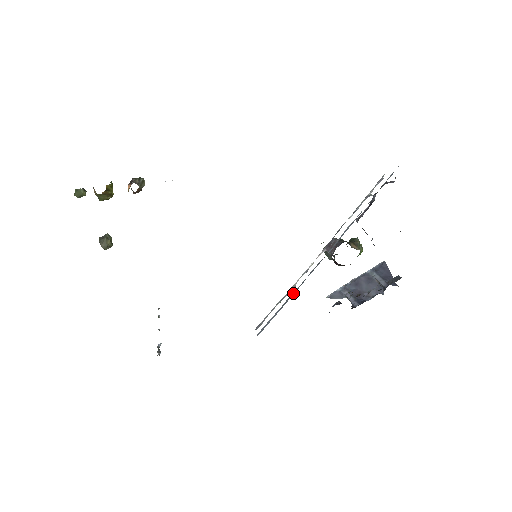
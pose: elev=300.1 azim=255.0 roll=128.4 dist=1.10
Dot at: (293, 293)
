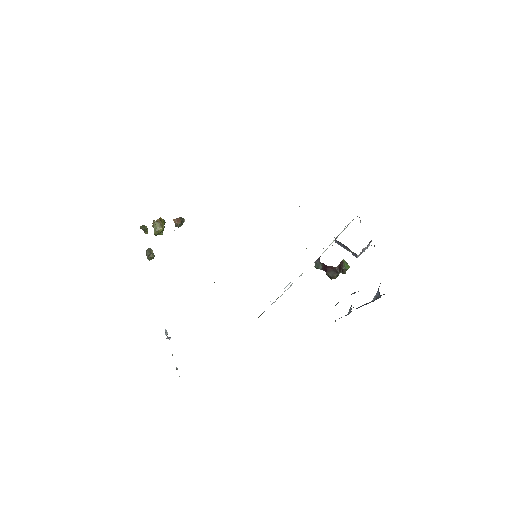
Dot at: occluded
